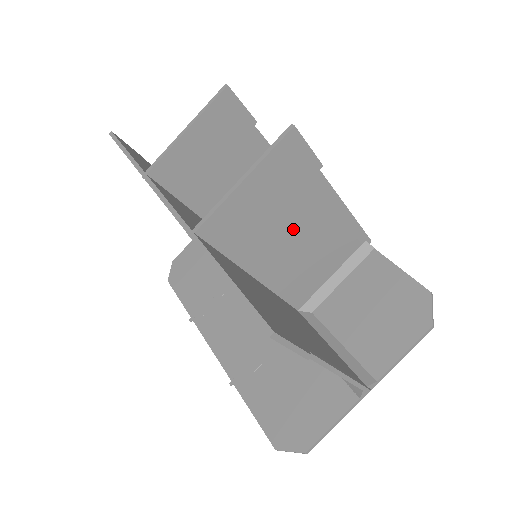
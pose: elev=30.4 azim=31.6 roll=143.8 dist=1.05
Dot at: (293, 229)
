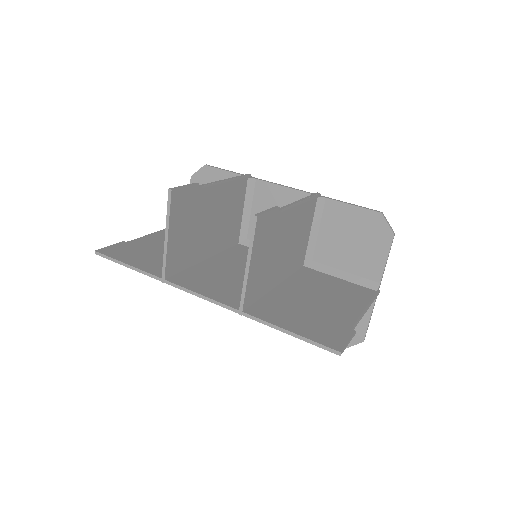
Dot at: (282, 246)
